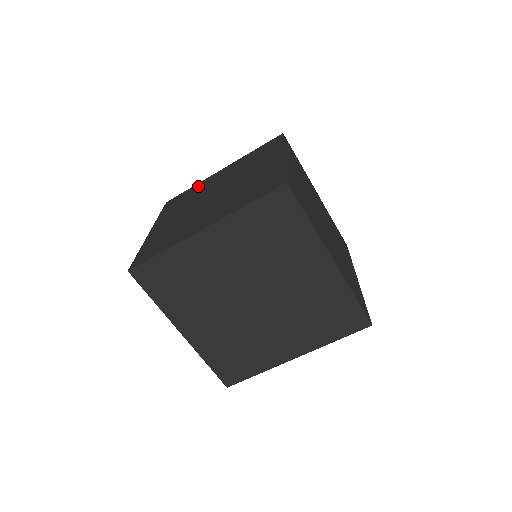
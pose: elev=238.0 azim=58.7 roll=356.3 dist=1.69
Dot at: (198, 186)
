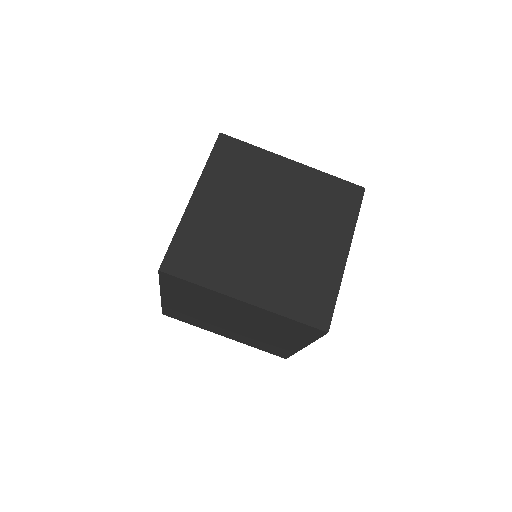
Dot at: occluded
